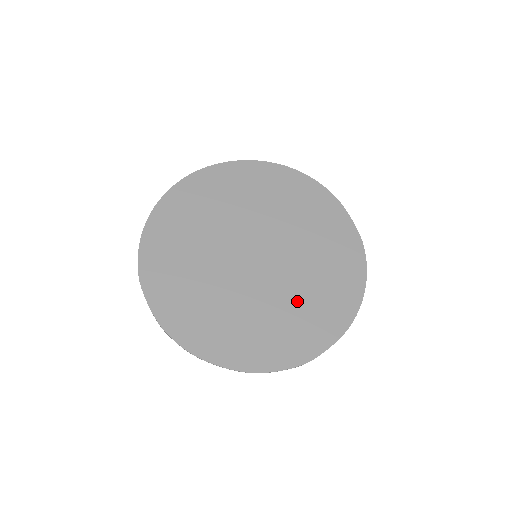
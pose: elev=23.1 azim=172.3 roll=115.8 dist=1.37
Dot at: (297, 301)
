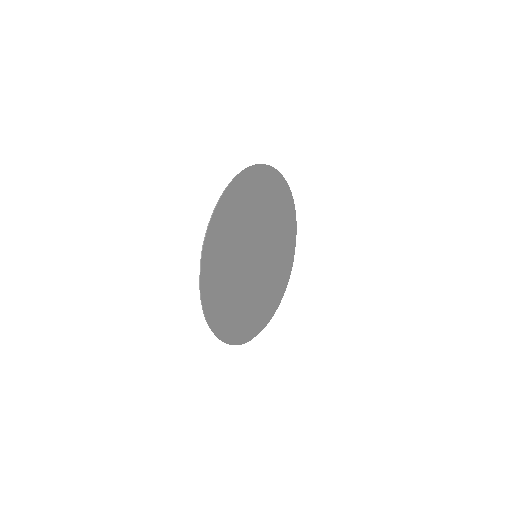
Dot at: (259, 298)
